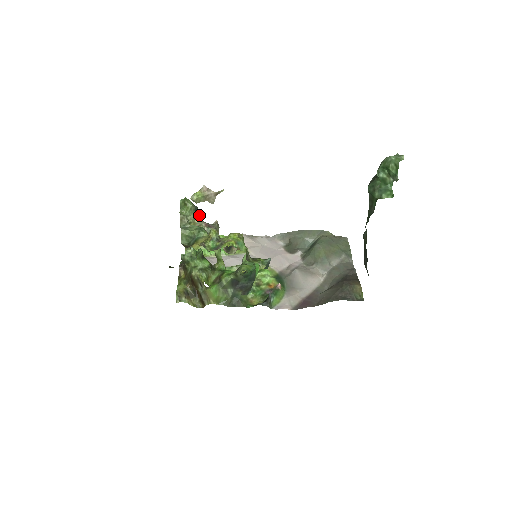
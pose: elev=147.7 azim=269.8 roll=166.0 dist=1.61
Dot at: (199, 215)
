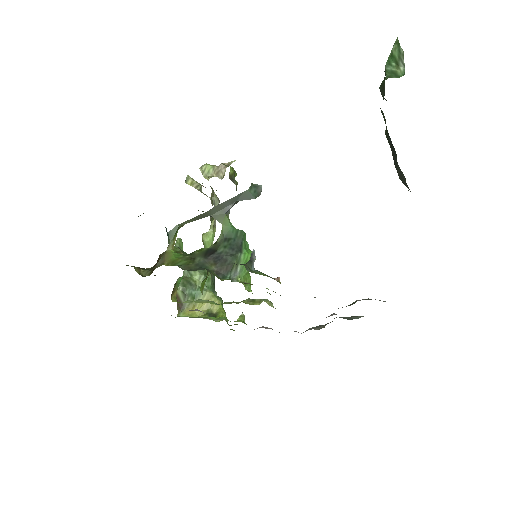
Dot at: (212, 277)
